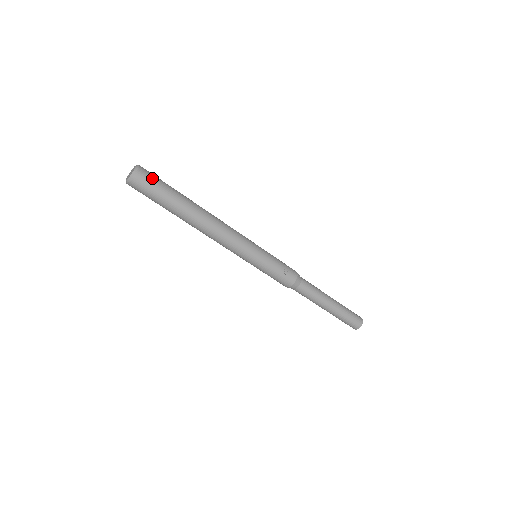
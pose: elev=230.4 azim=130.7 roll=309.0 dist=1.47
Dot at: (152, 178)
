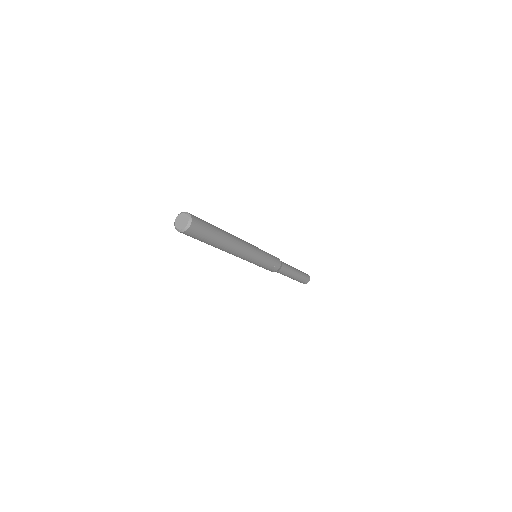
Dot at: (200, 229)
